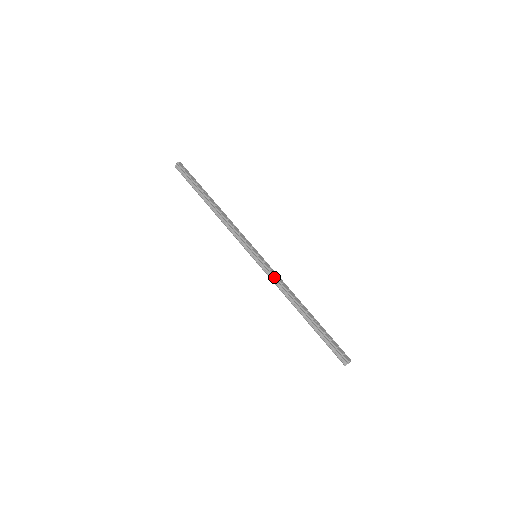
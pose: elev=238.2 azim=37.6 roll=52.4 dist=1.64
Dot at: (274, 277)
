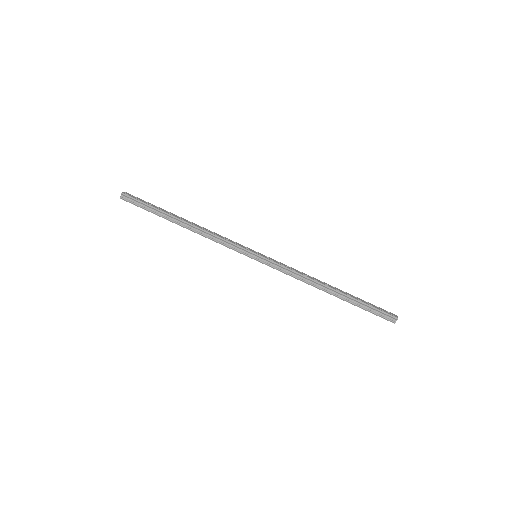
Dot at: (286, 269)
